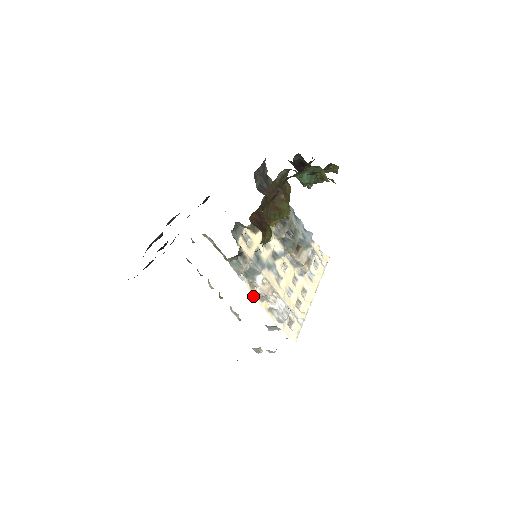
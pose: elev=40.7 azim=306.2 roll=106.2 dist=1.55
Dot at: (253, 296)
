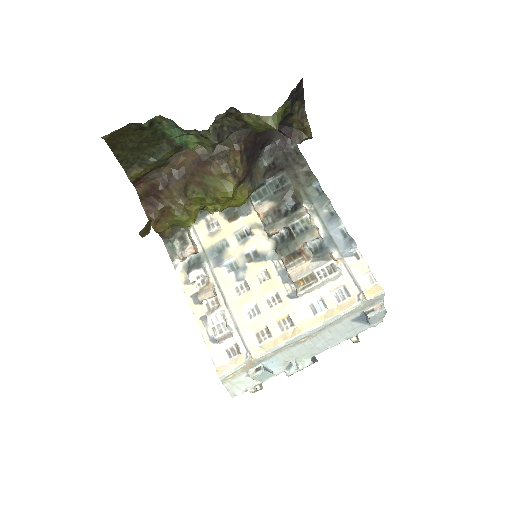
Dot at: (185, 292)
